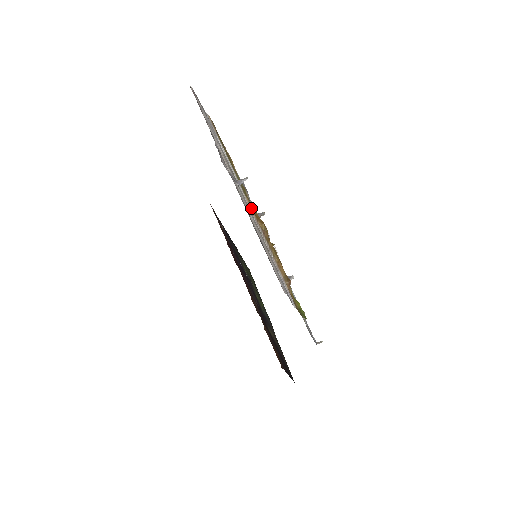
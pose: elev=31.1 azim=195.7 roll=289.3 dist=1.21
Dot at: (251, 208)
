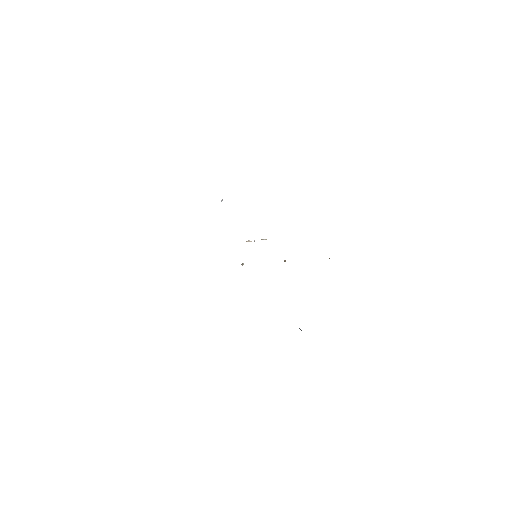
Dot at: occluded
